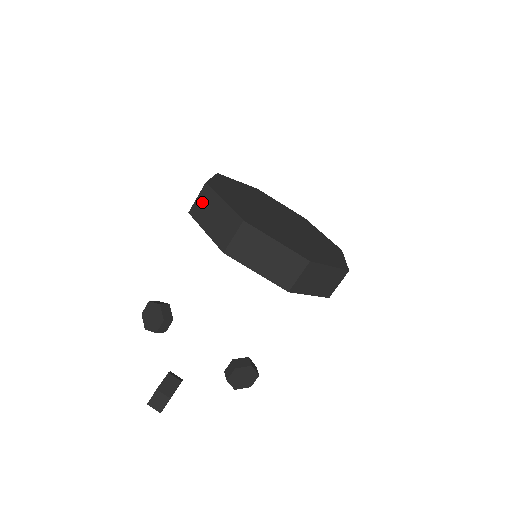
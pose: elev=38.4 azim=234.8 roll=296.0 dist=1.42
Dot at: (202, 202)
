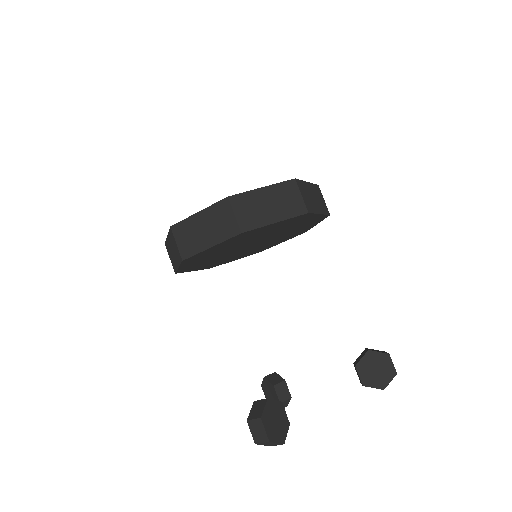
Dot at: (170, 256)
